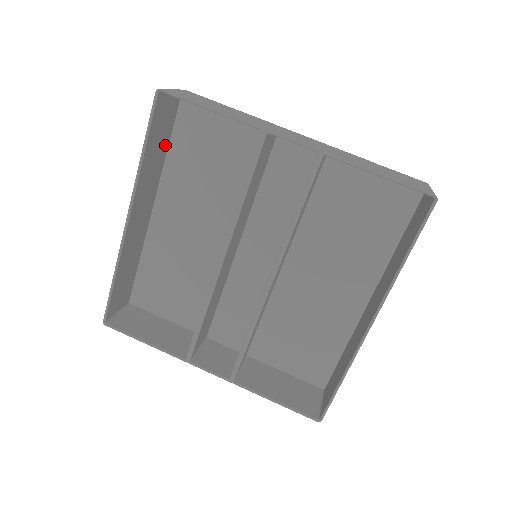
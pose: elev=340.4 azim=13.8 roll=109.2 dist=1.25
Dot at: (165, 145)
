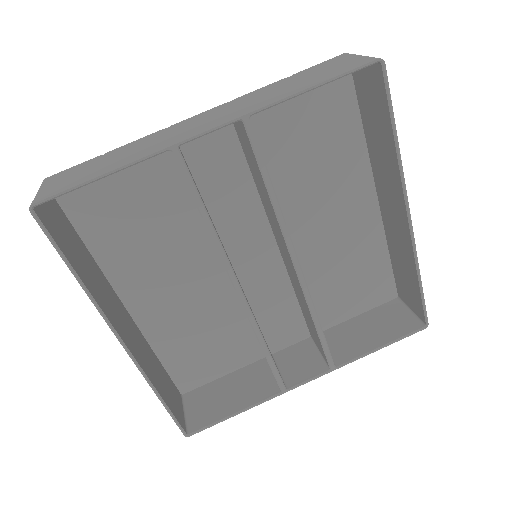
Dot at: (81, 246)
